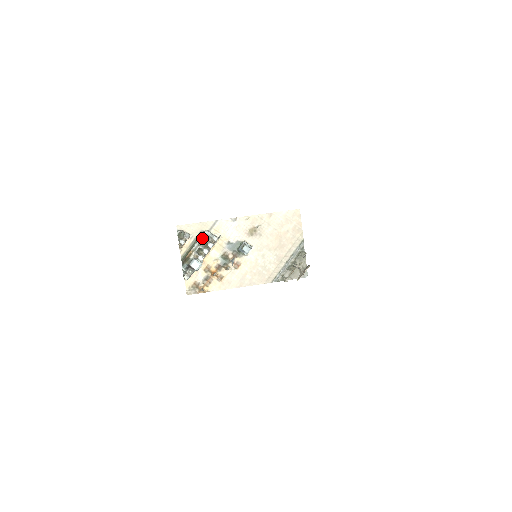
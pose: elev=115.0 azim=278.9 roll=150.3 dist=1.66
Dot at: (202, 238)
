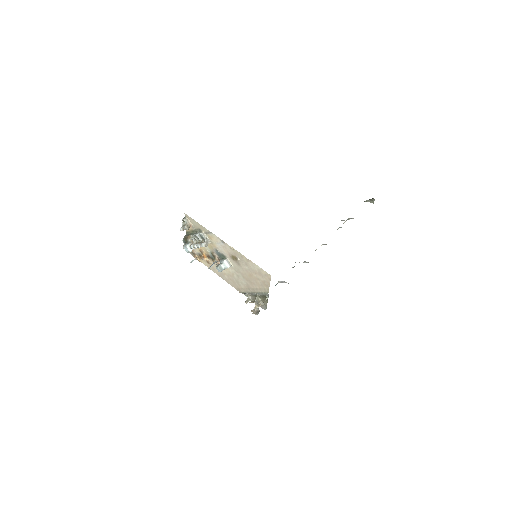
Dot at: (197, 235)
